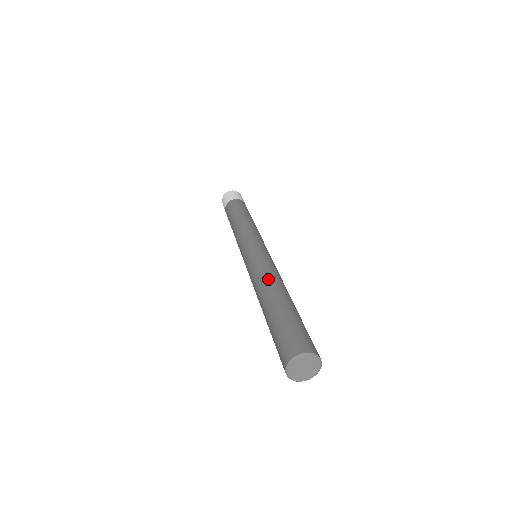
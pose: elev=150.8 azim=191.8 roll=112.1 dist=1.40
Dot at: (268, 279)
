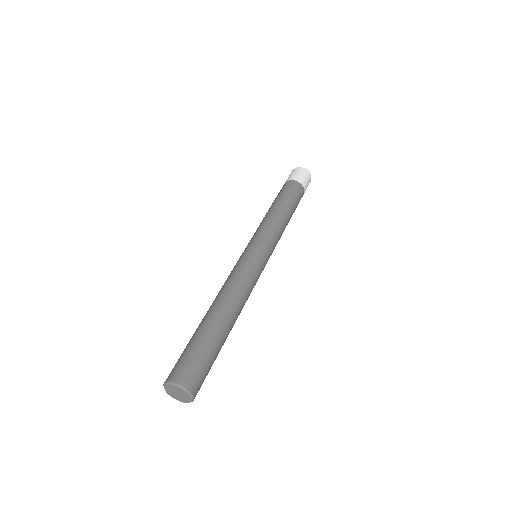
Dot at: (238, 297)
